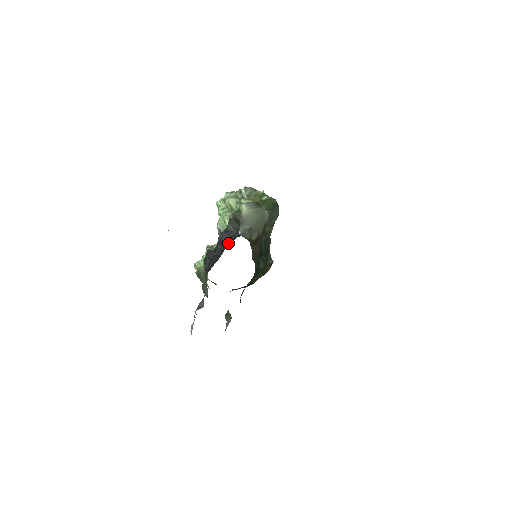
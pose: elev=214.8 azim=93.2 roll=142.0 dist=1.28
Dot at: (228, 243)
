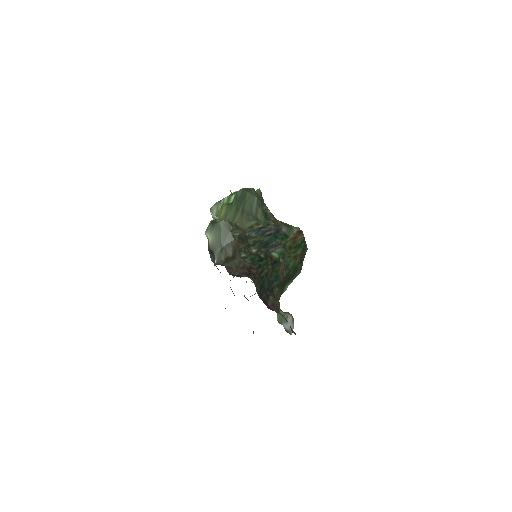
Dot at: occluded
